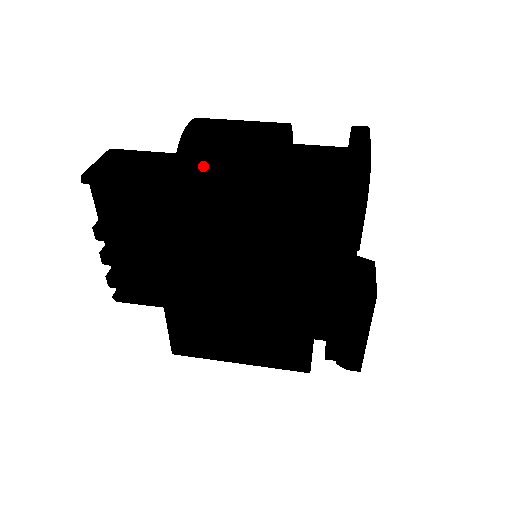
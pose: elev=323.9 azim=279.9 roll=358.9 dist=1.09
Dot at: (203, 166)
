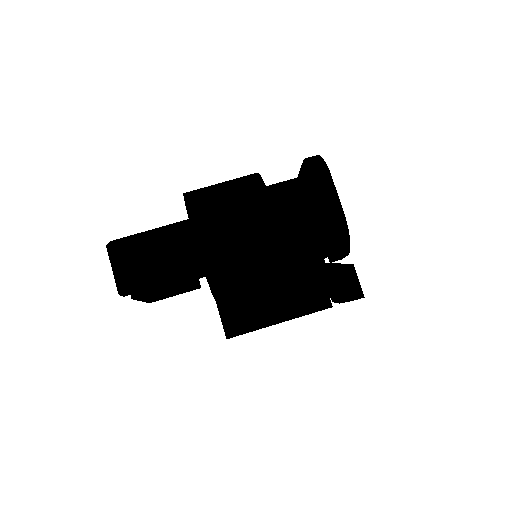
Dot at: (230, 274)
